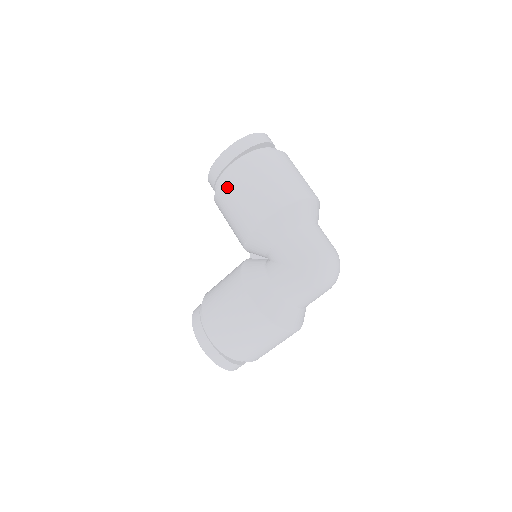
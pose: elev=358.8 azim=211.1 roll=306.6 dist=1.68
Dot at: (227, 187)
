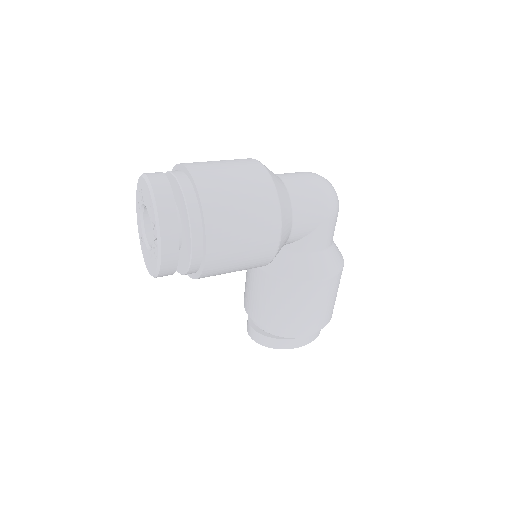
Dot at: (217, 258)
